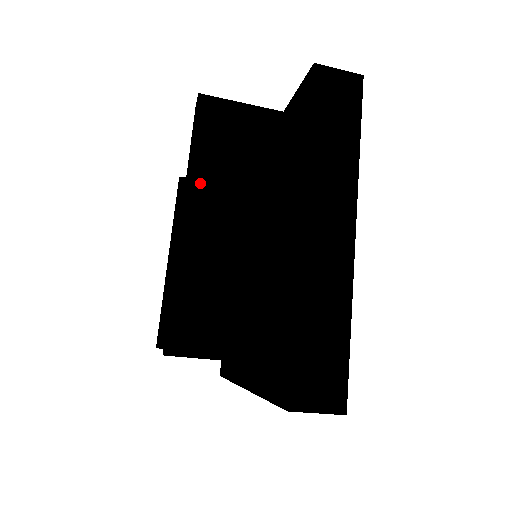
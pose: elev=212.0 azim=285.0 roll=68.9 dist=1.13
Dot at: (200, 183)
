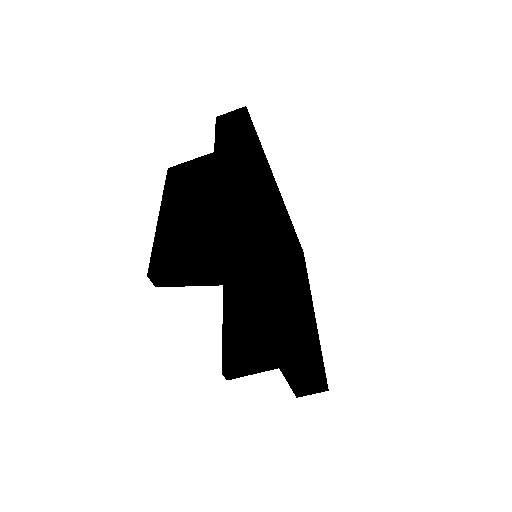
Dot at: (169, 198)
